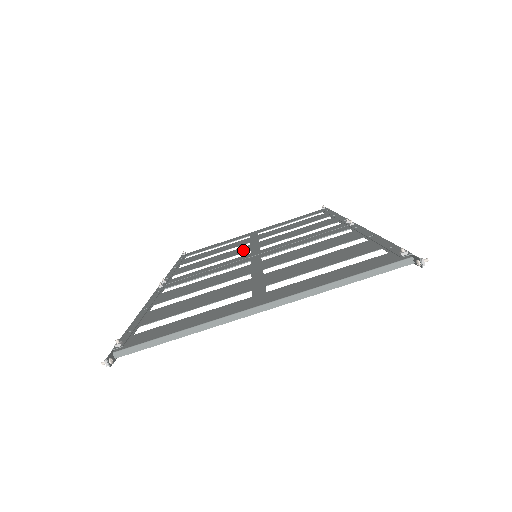
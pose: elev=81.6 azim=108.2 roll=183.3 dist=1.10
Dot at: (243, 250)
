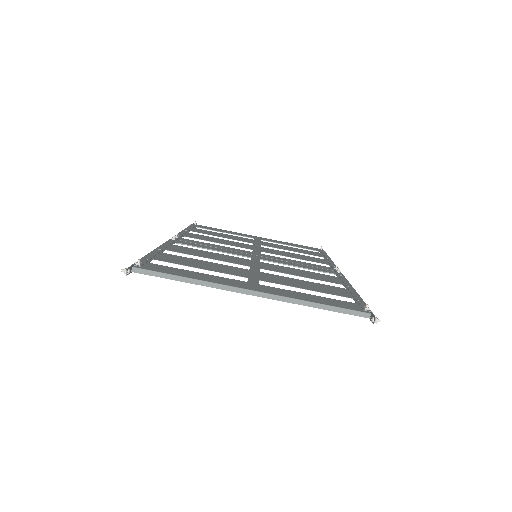
Dot at: (247, 246)
